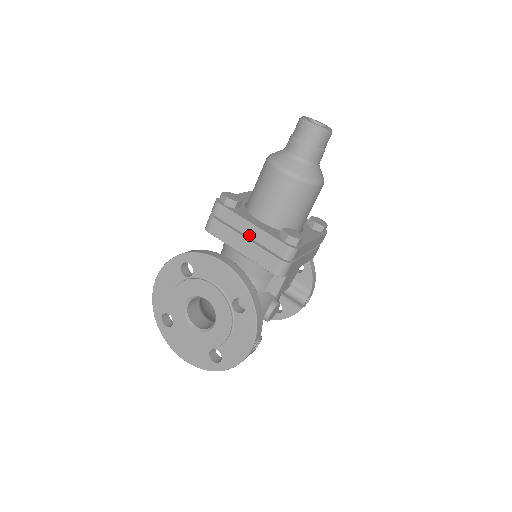
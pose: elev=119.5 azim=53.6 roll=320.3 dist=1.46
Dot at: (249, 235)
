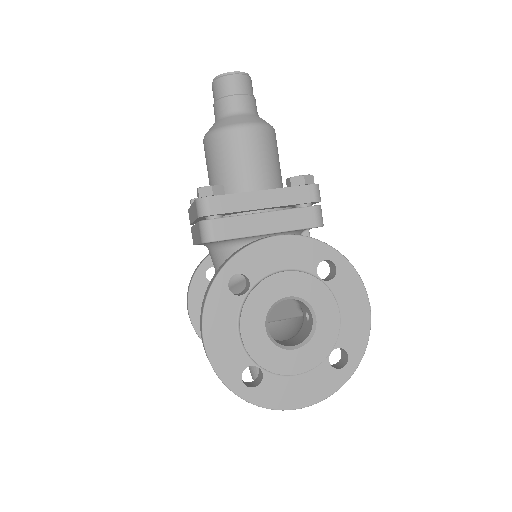
Dot at: (265, 206)
